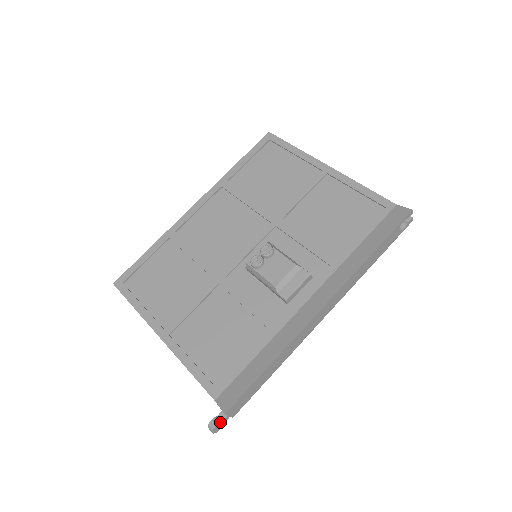
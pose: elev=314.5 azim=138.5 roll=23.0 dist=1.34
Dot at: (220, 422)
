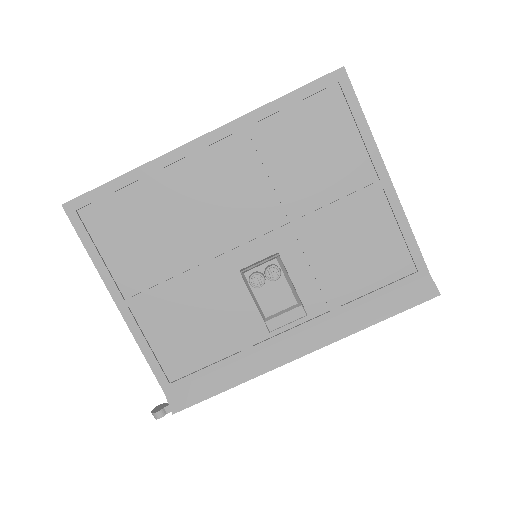
Dot at: occluded
